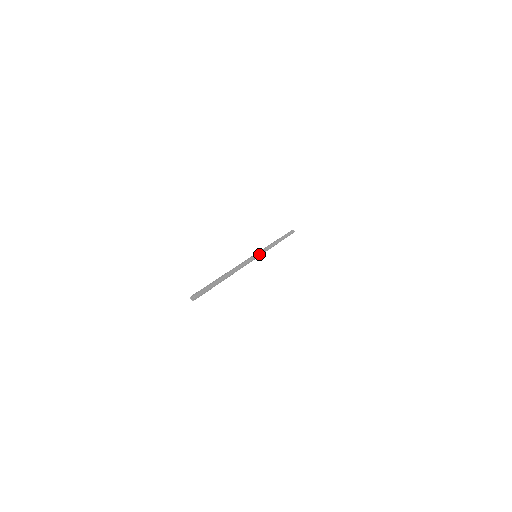
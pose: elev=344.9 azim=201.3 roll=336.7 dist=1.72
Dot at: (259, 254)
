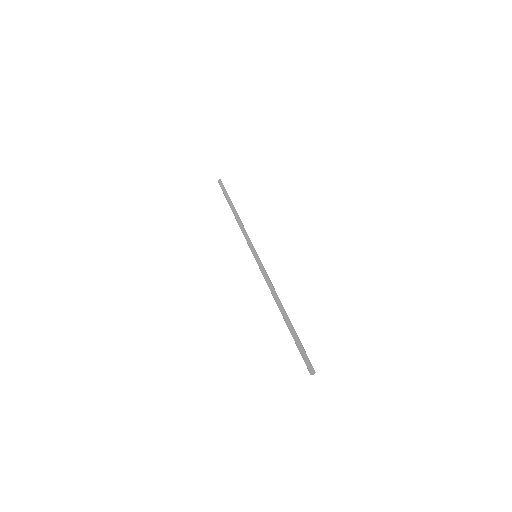
Dot at: (256, 252)
